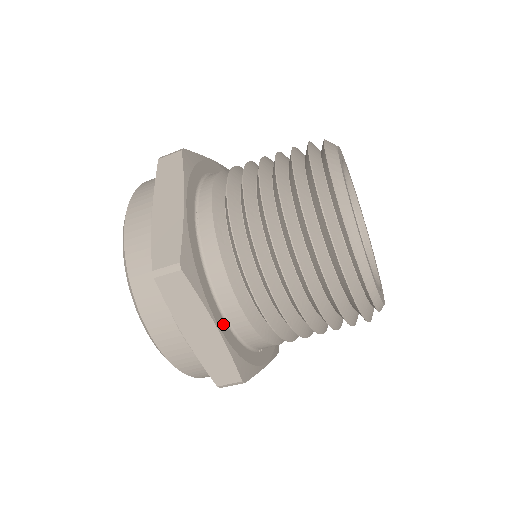
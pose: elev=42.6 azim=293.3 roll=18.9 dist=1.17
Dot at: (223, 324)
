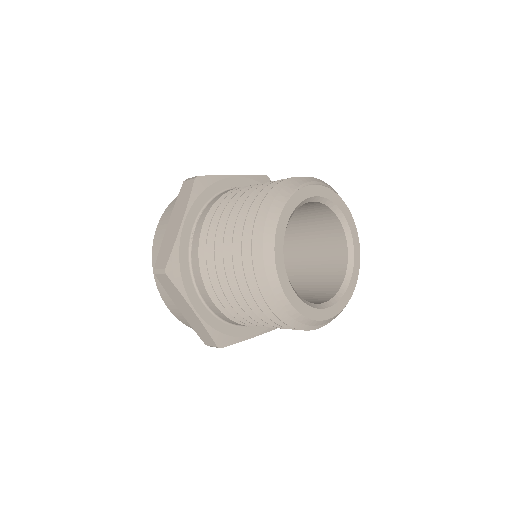
Dot at: (202, 309)
